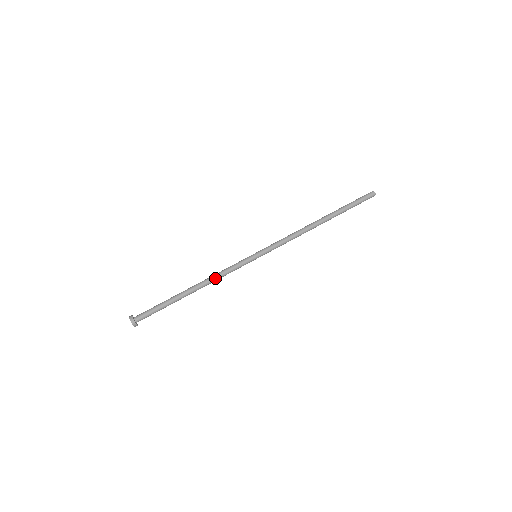
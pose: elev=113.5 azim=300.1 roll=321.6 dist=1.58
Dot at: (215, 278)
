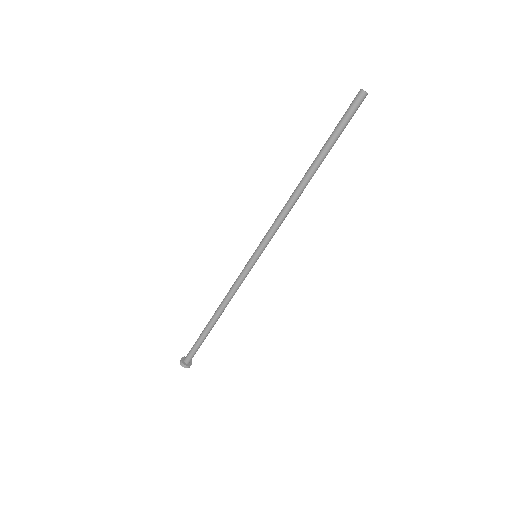
Dot at: occluded
